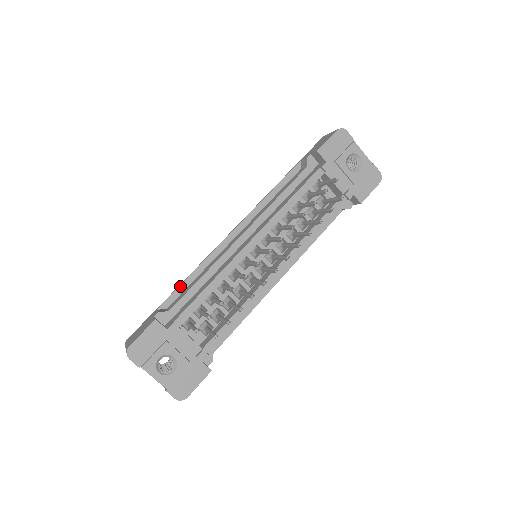
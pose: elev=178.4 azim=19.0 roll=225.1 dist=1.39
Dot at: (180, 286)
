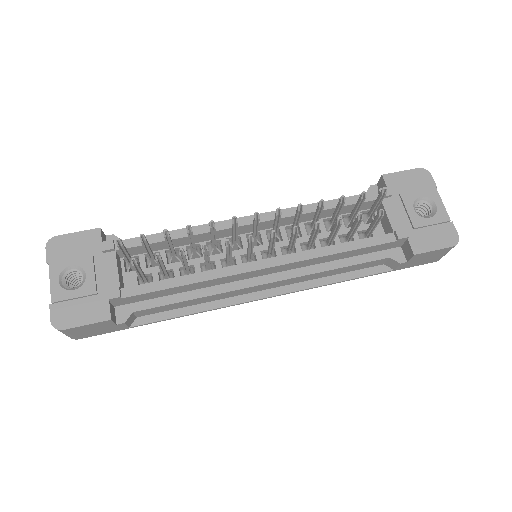
Dot at: occluded
